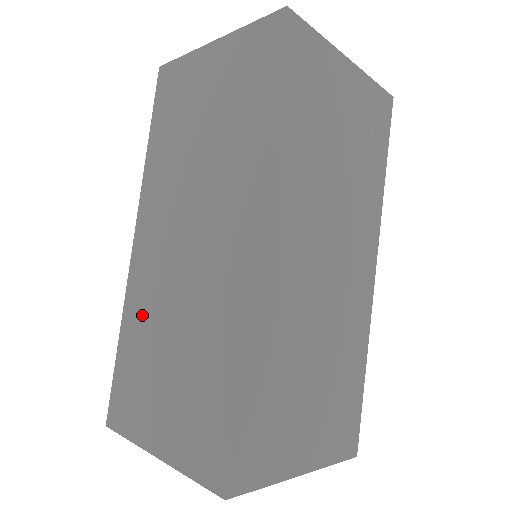
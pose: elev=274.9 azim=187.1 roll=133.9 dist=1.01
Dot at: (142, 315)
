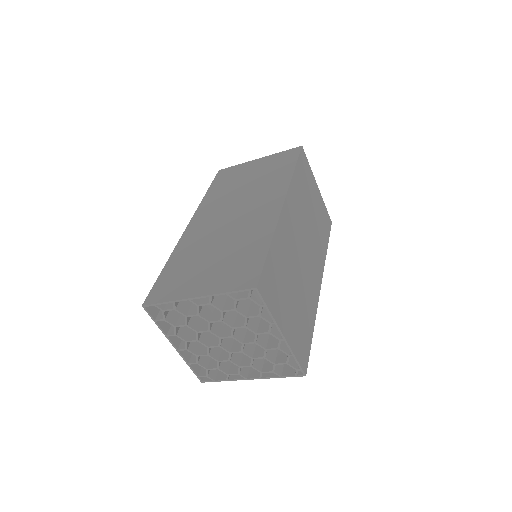
Dot at: (191, 249)
